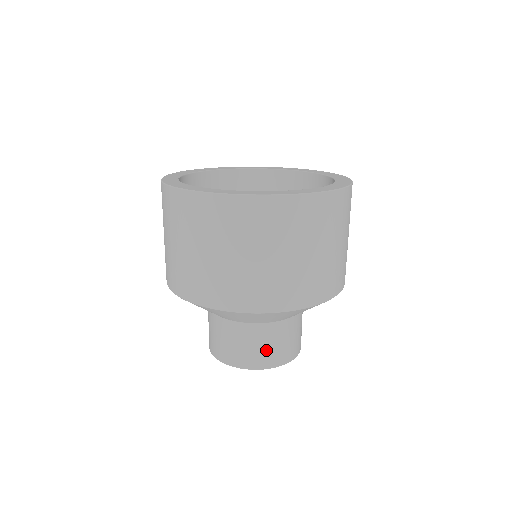
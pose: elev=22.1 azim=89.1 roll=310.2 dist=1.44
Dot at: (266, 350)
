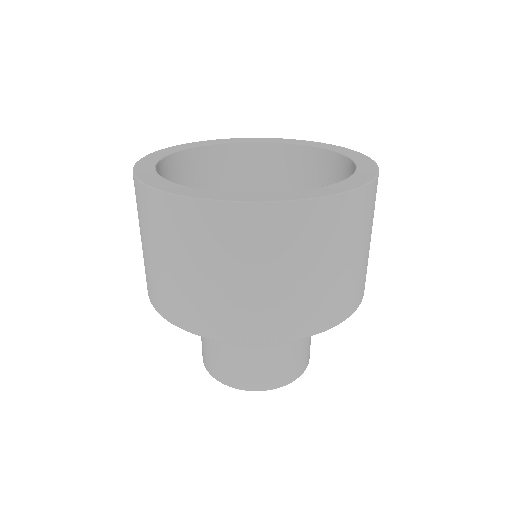
Dot at: (257, 371)
